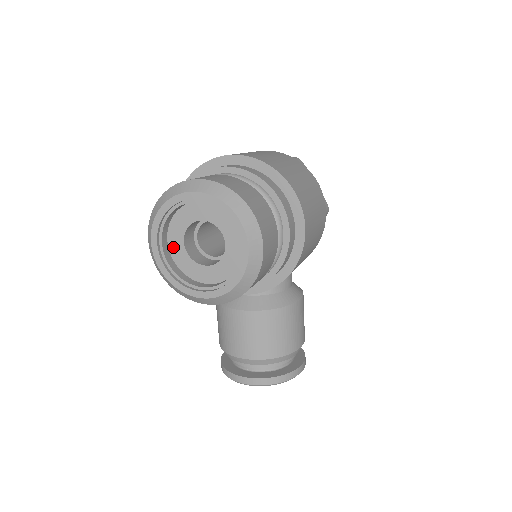
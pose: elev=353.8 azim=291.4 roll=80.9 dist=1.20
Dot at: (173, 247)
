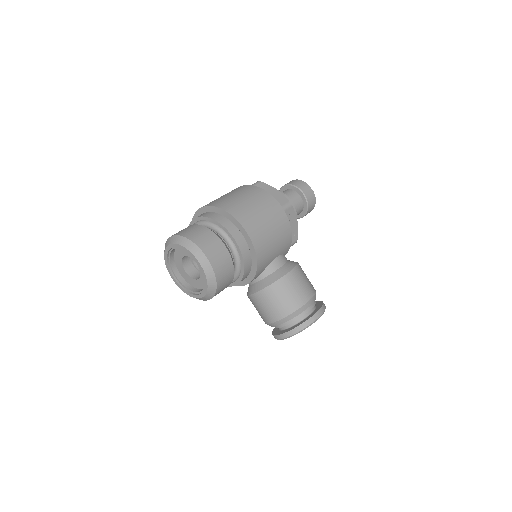
Dot at: (183, 276)
